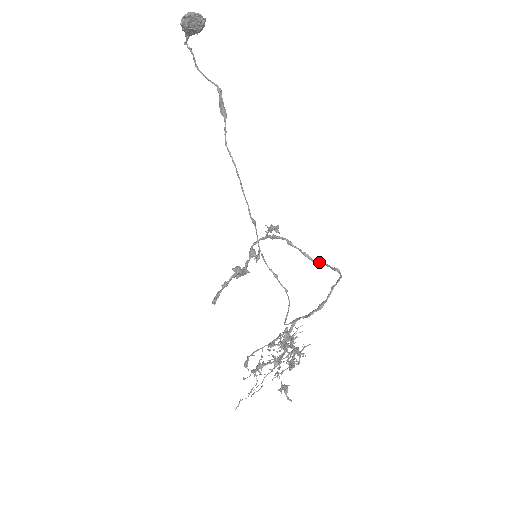
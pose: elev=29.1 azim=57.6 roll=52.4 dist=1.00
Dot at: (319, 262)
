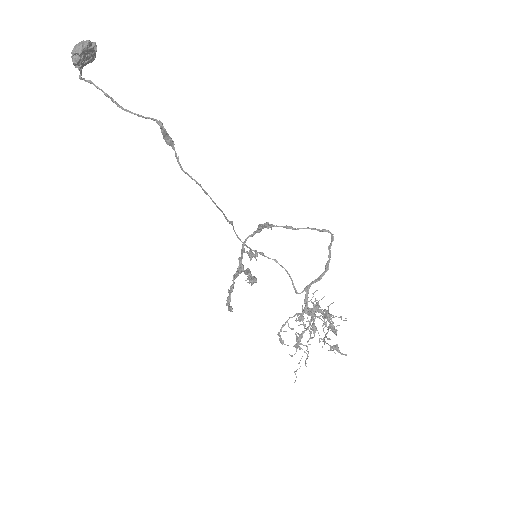
Dot at: (301, 228)
